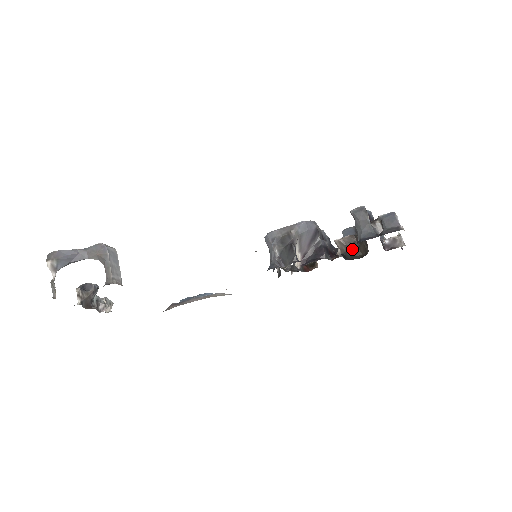
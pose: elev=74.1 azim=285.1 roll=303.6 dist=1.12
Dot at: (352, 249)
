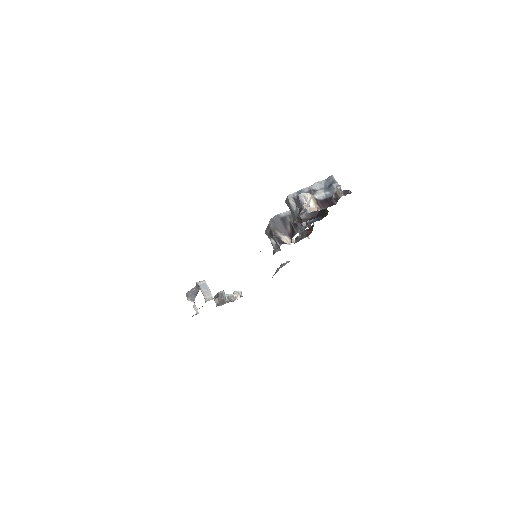
Dot at: (323, 209)
